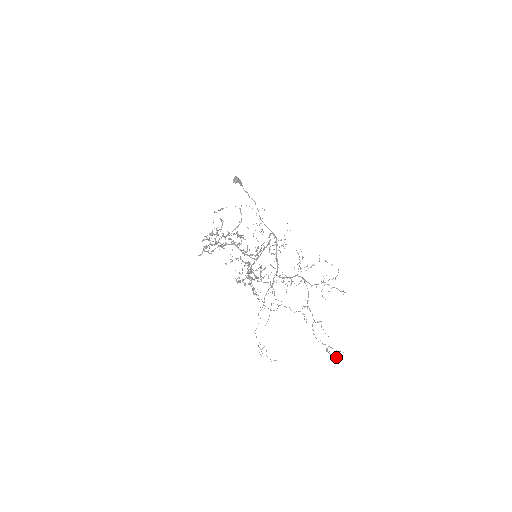
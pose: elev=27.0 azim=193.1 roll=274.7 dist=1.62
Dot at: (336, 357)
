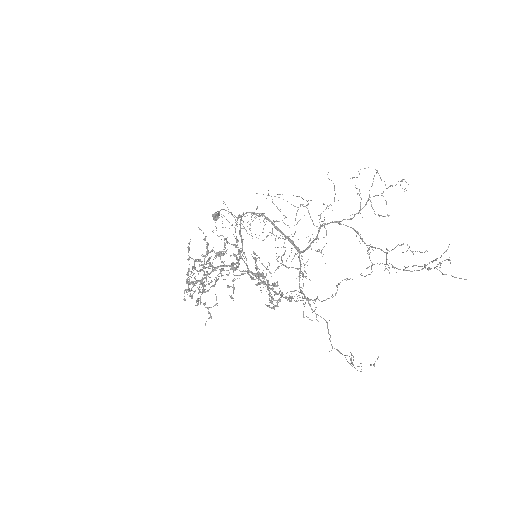
Dot at: occluded
